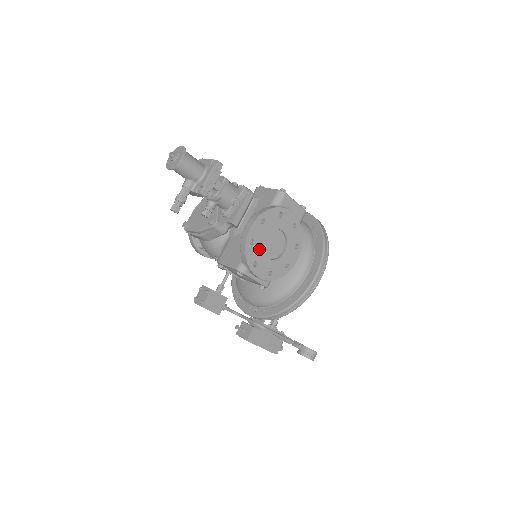
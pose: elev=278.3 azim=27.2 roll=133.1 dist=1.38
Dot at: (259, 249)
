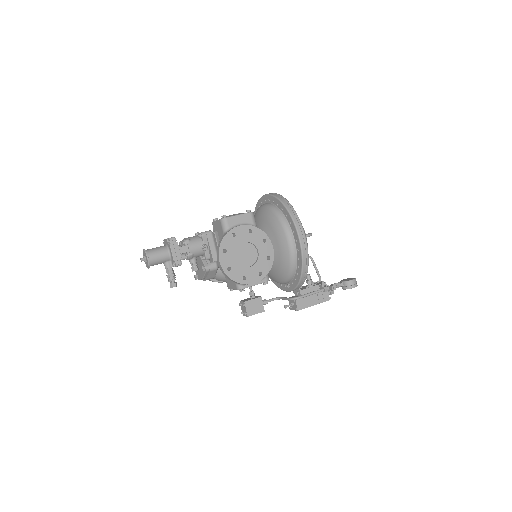
Dot at: (238, 268)
